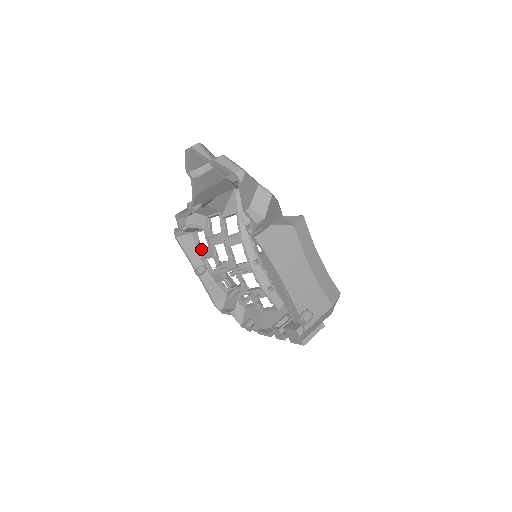
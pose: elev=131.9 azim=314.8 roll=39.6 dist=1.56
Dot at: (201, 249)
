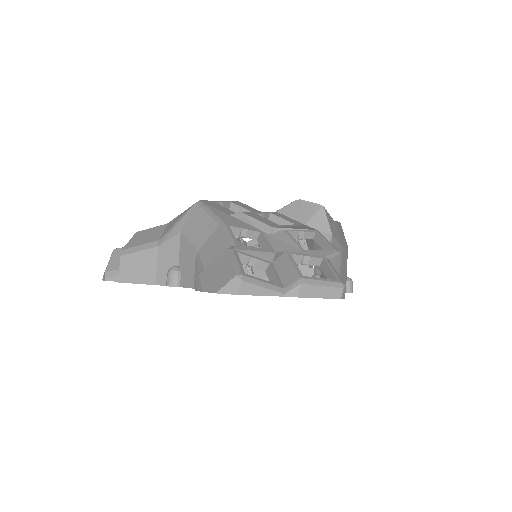
Dot at: occluded
